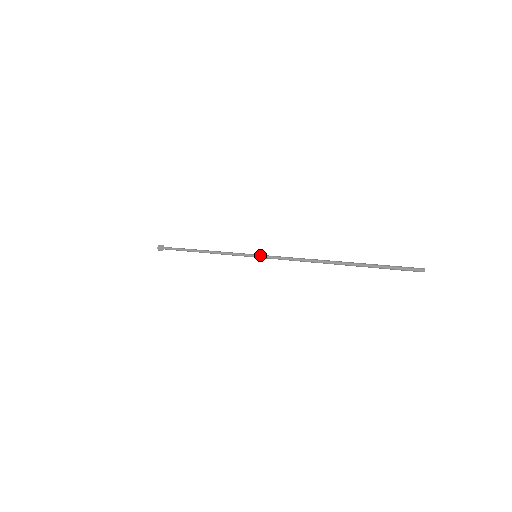
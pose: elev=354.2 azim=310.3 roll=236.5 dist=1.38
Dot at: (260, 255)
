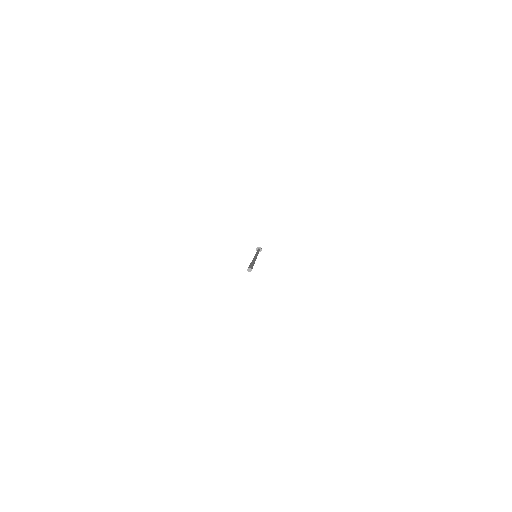
Dot at: occluded
